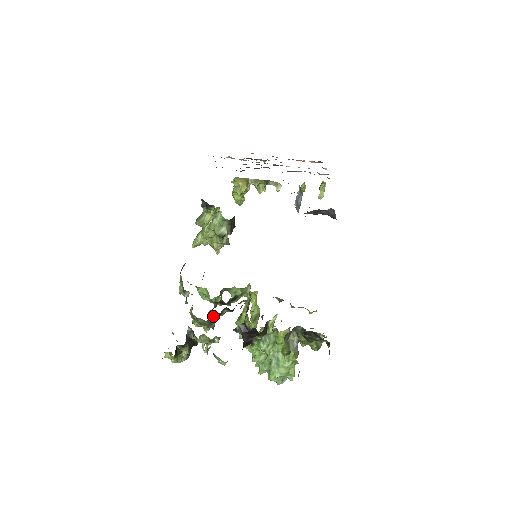
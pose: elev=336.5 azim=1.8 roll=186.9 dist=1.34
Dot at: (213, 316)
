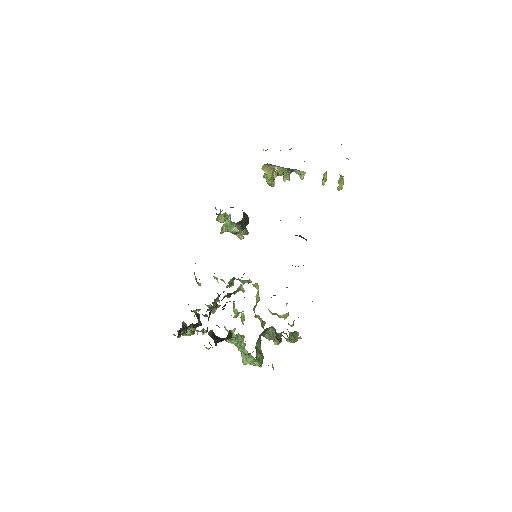
Dot at: (212, 307)
